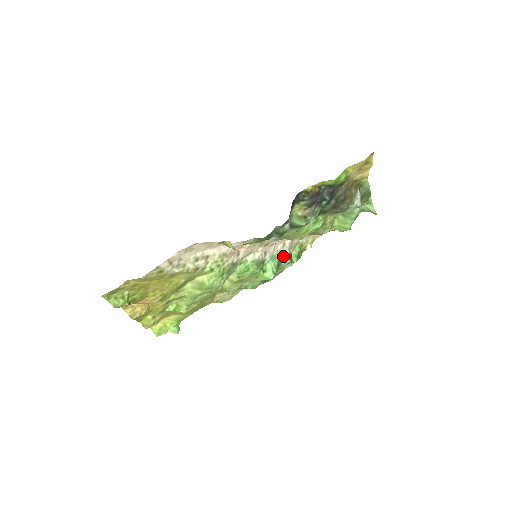
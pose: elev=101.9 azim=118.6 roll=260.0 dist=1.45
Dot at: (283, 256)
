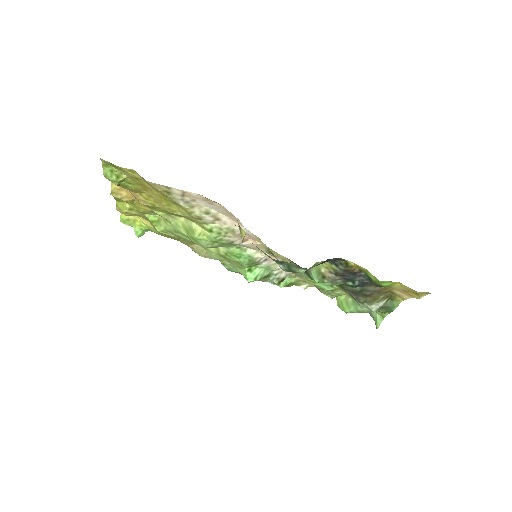
Dot at: (277, 274)
